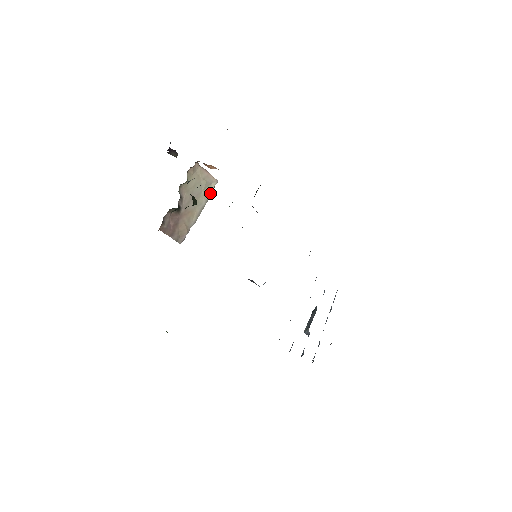
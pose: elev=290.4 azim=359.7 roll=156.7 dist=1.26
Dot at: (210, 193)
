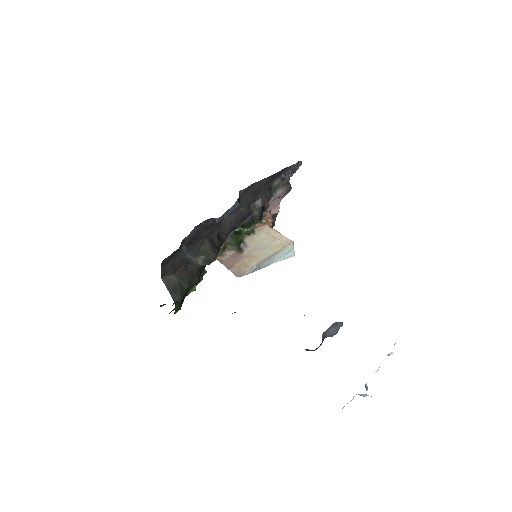
Dot at: (281, 248)
